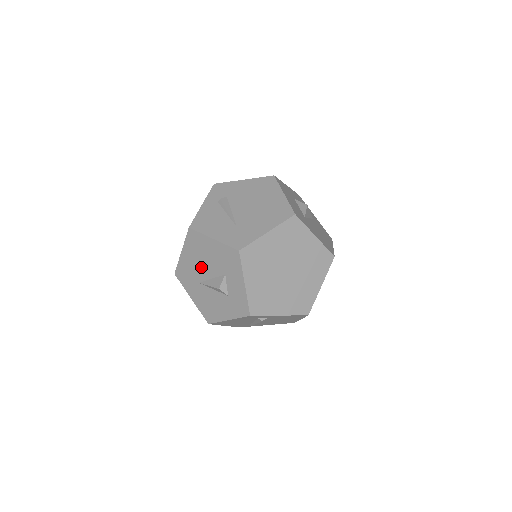
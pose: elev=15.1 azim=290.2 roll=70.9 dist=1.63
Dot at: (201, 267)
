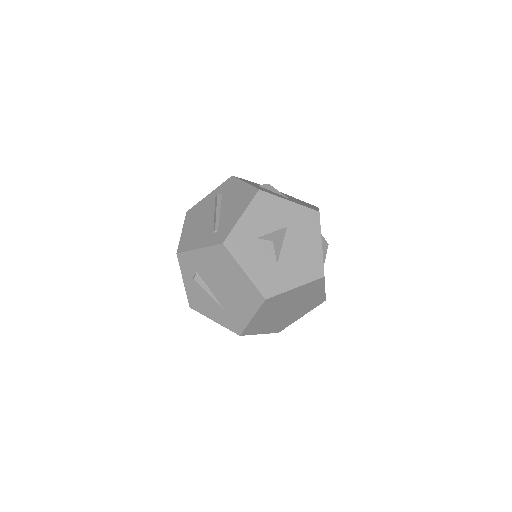
Dot at: occluded
